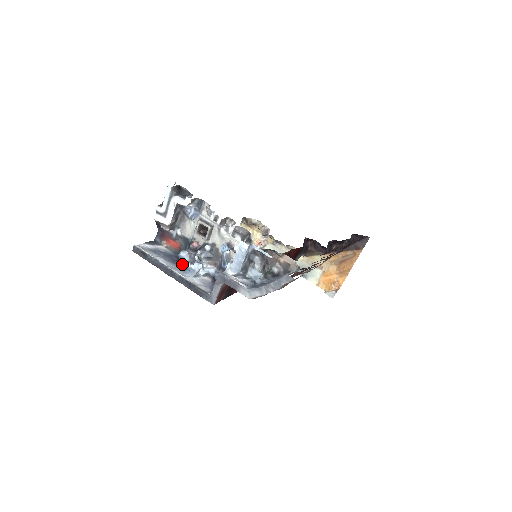
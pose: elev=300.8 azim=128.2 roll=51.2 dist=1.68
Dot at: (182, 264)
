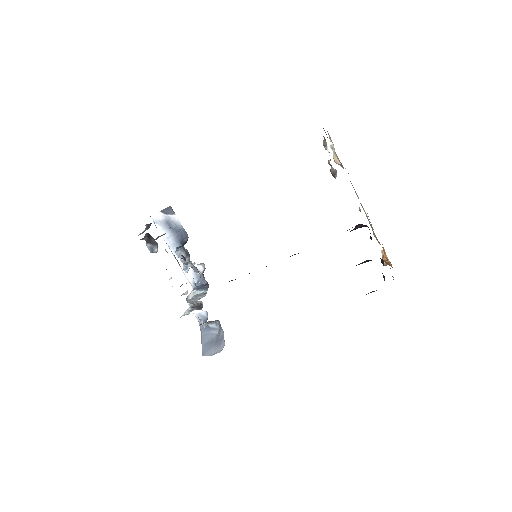
Dot at: occluded
